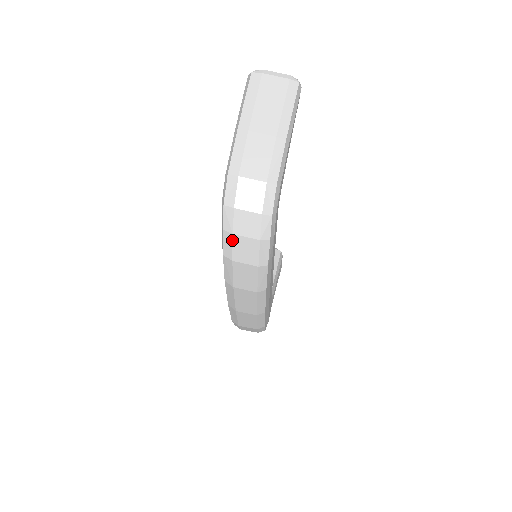
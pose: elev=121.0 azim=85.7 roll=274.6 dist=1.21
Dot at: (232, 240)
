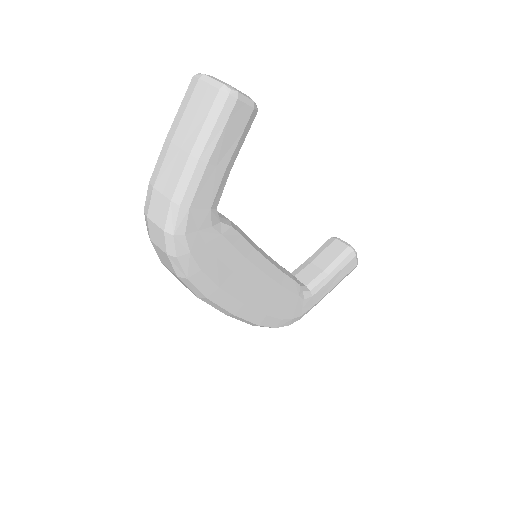
Dot at: (153, 245)
